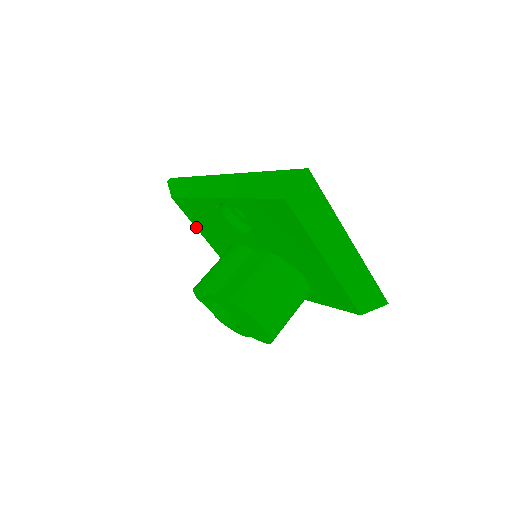
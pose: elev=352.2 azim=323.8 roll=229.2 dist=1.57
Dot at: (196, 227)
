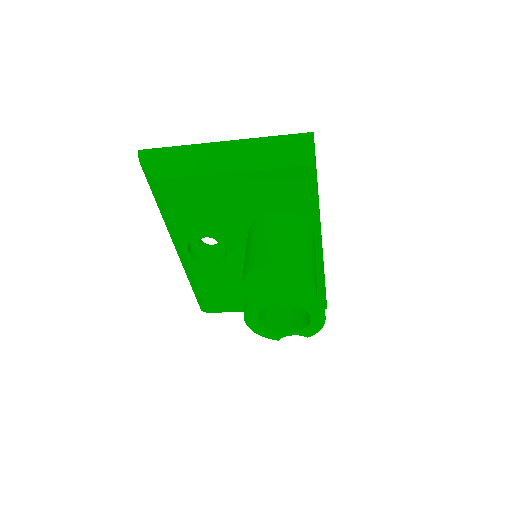
Dot at: occluded
